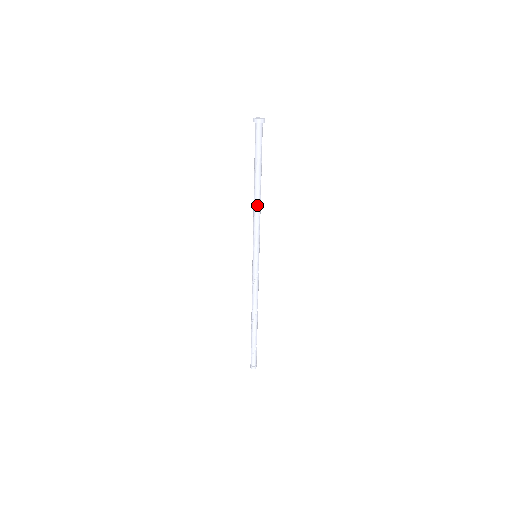
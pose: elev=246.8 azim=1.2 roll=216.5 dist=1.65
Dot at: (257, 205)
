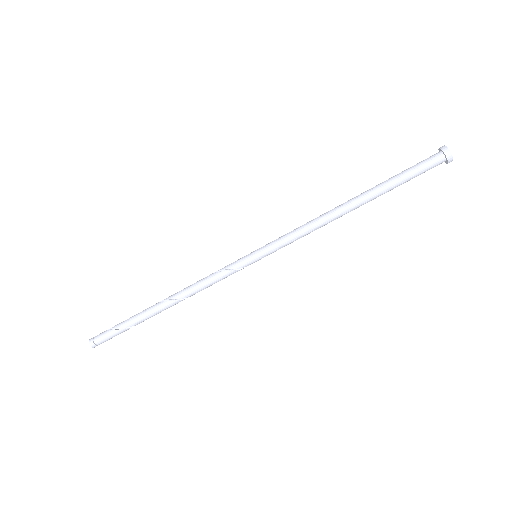
Dot at: (328, 214)
